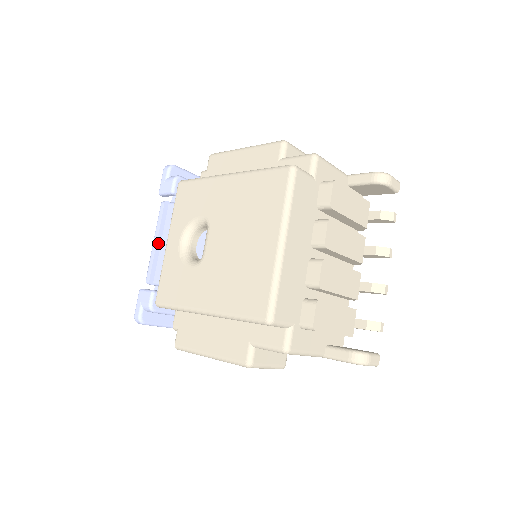
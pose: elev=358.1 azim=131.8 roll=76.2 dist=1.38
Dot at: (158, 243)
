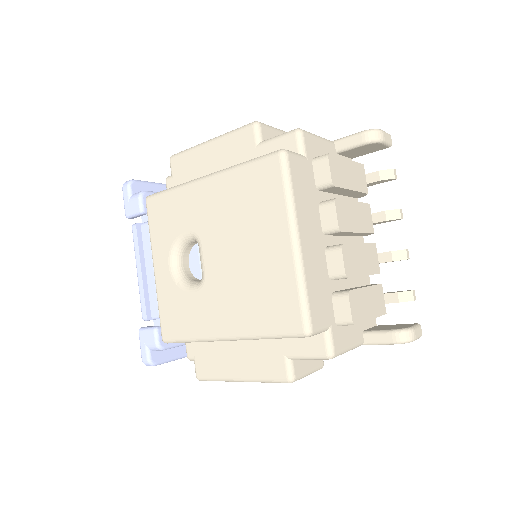
Dot at: (143, 273)
